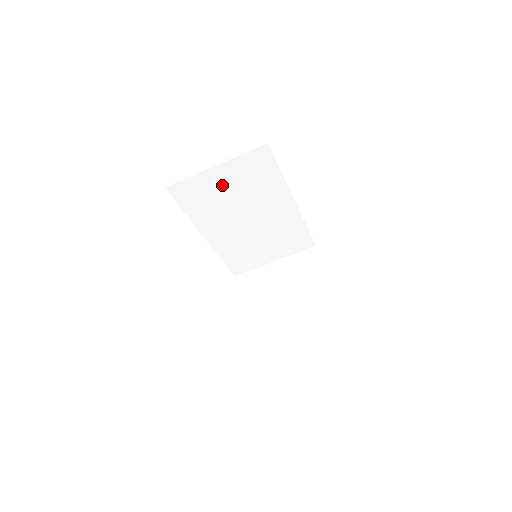
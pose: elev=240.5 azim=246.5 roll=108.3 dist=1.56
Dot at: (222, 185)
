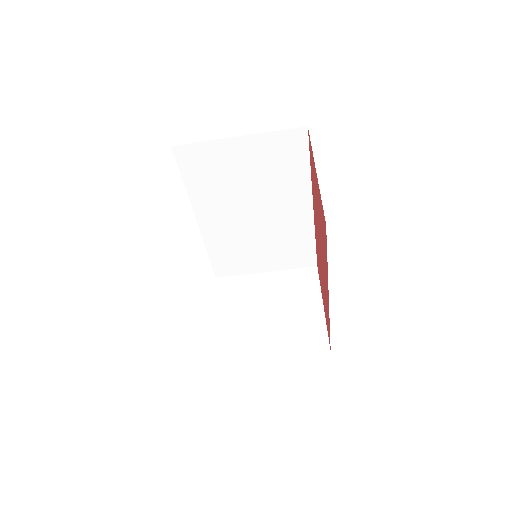
Dot at: (239, 163)
